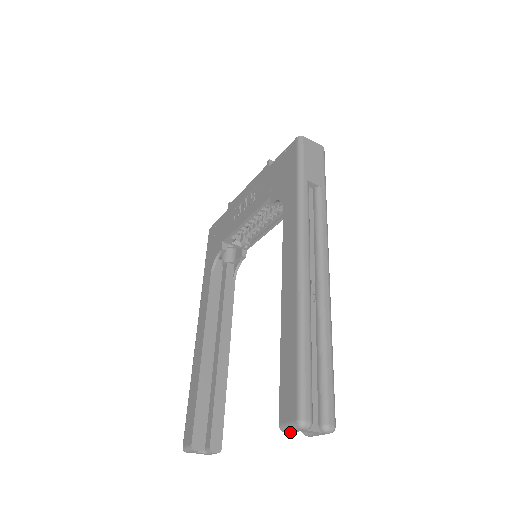
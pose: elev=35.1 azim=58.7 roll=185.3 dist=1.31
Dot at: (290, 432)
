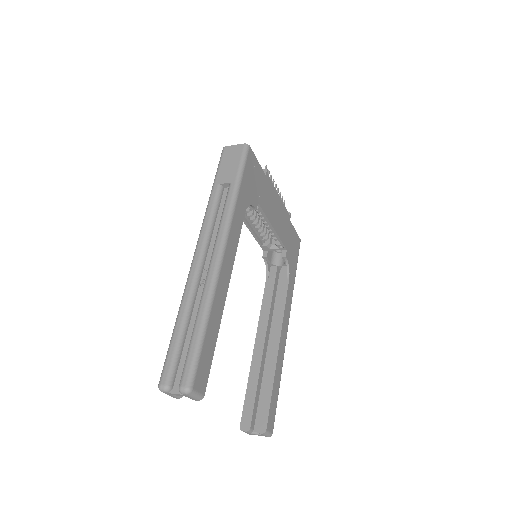
Dot at: (174, 397)
